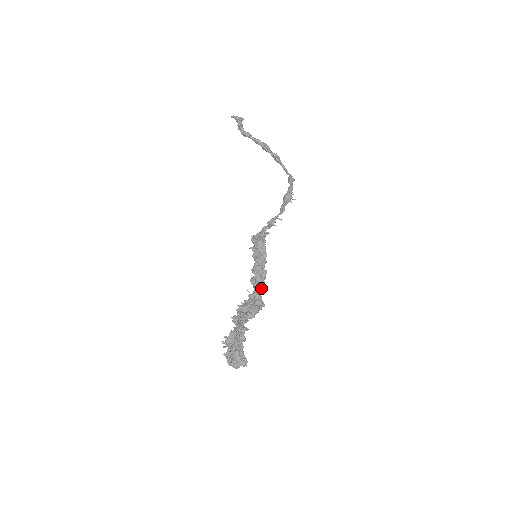
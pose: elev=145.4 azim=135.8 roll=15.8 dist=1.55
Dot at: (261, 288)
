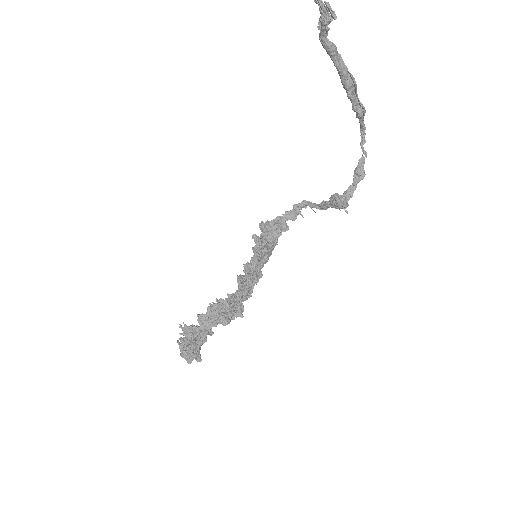
Dot at: (247, 295)
